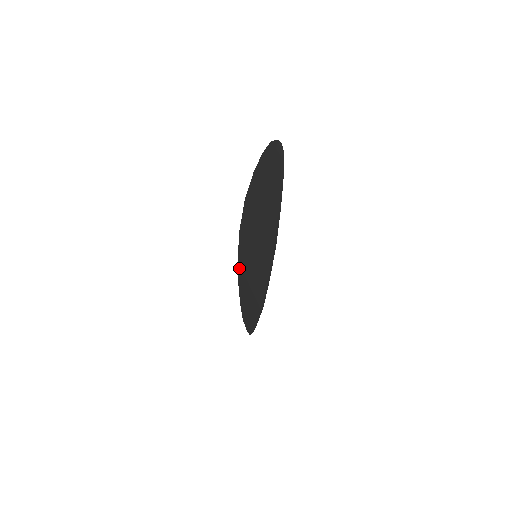
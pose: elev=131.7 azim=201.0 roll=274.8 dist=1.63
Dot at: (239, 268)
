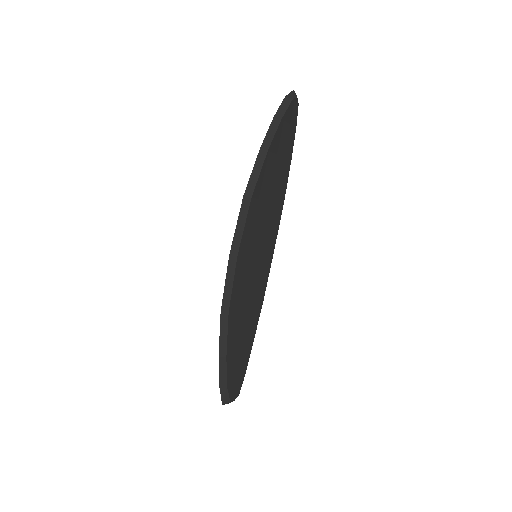
Dot at: occluded
